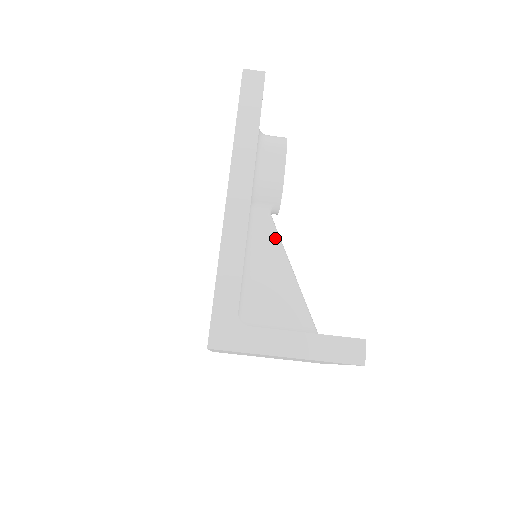
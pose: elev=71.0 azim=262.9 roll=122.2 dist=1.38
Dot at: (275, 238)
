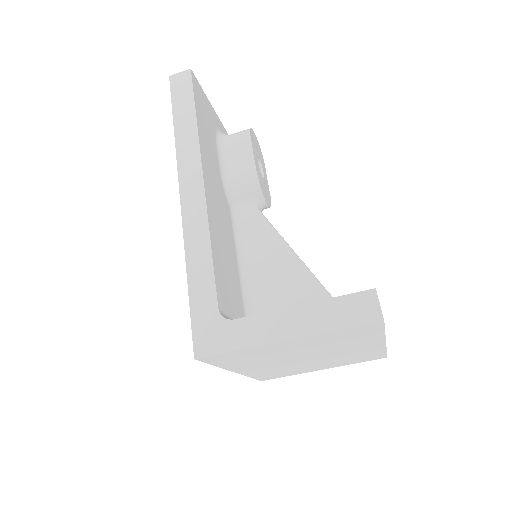
Dot at: (267, 229)
